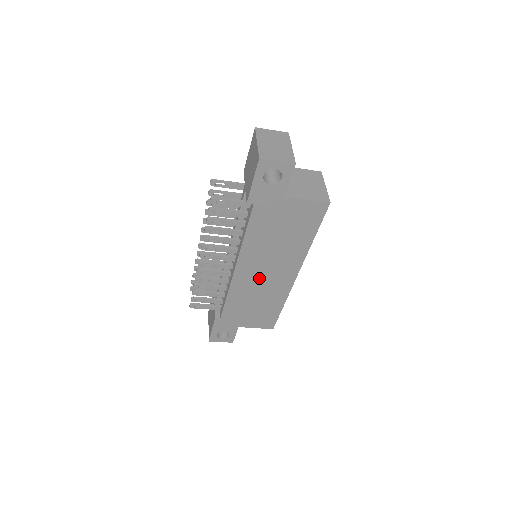
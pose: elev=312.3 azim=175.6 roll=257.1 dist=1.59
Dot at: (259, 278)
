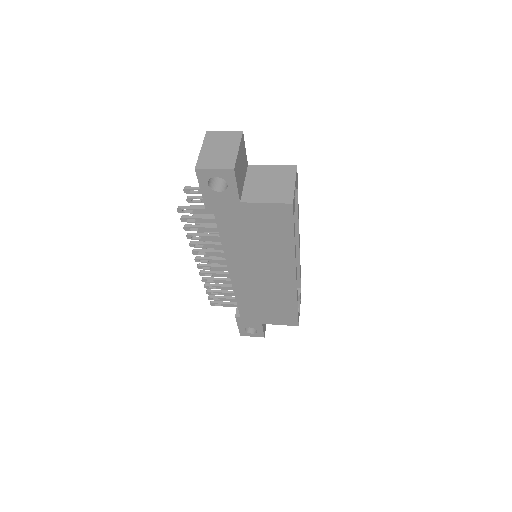
Dot at: (258, 279)
